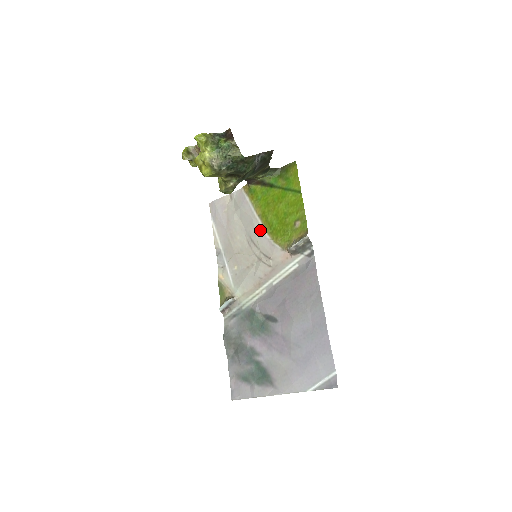
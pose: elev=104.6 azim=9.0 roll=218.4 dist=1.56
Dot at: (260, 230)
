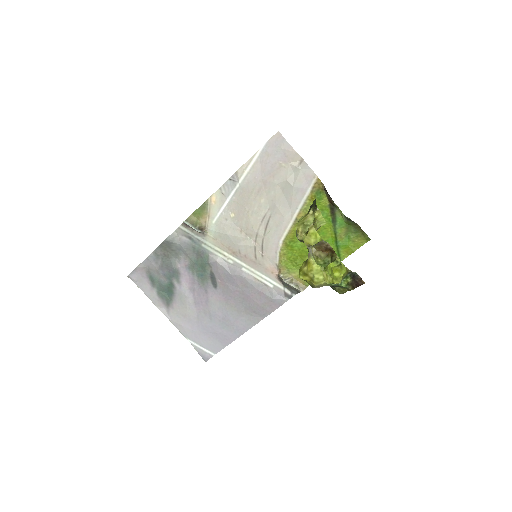
Dot at: (283, 229)
